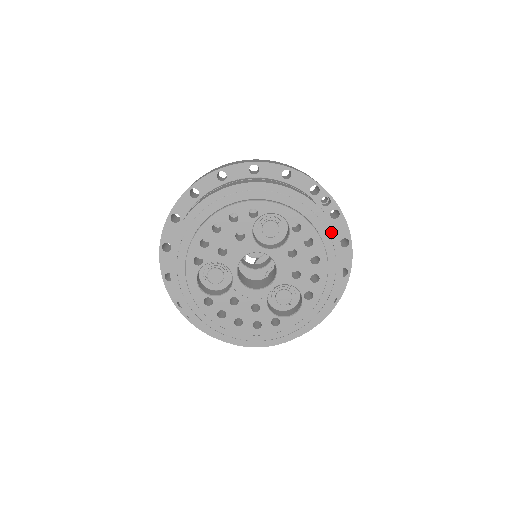
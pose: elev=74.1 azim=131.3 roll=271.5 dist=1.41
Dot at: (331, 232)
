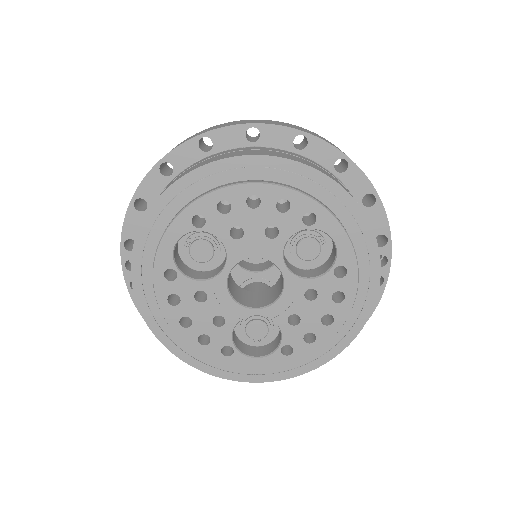
Dot at: (368, 303)
